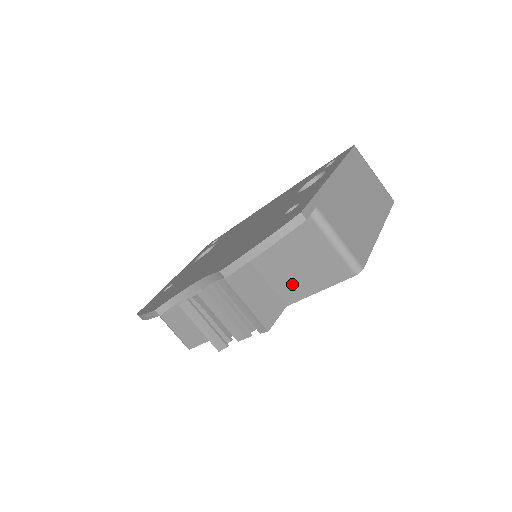
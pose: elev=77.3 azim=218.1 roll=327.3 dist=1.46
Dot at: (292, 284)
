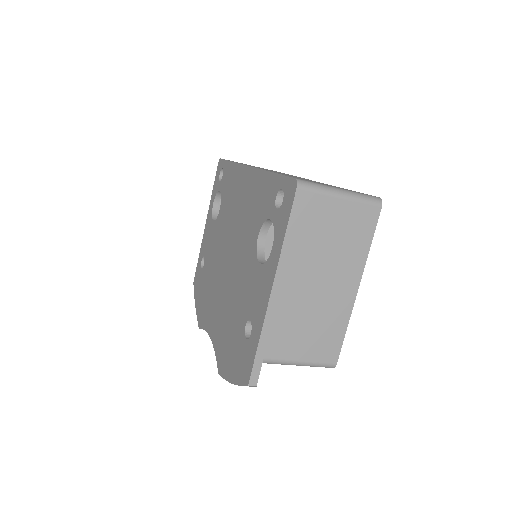
Dot at: occluded
